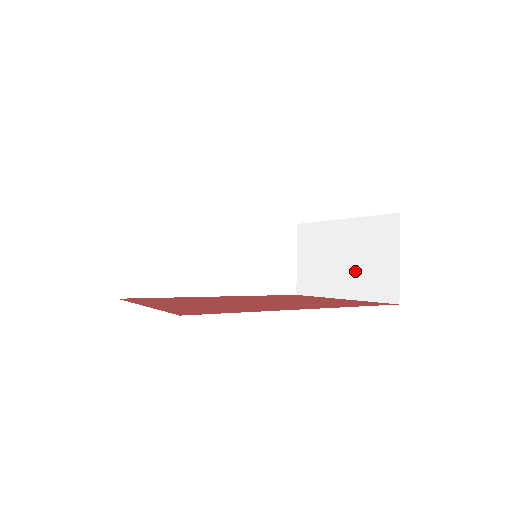
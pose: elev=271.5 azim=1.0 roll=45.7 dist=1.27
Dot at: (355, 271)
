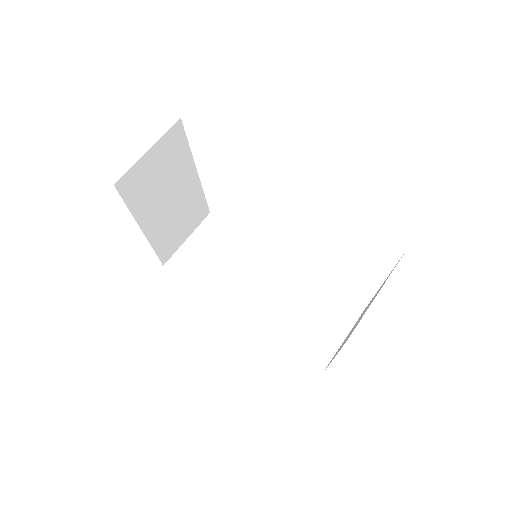
Dot at: occluded
